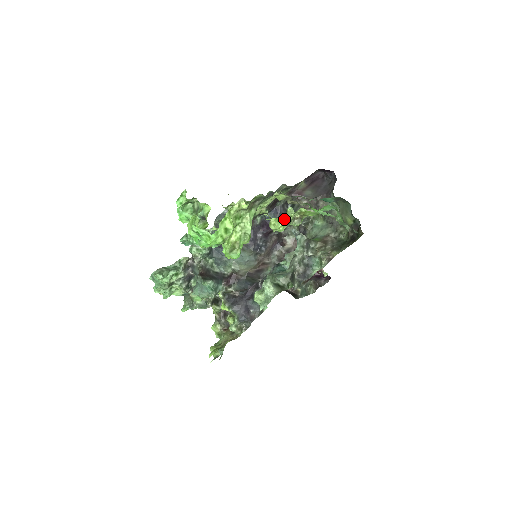
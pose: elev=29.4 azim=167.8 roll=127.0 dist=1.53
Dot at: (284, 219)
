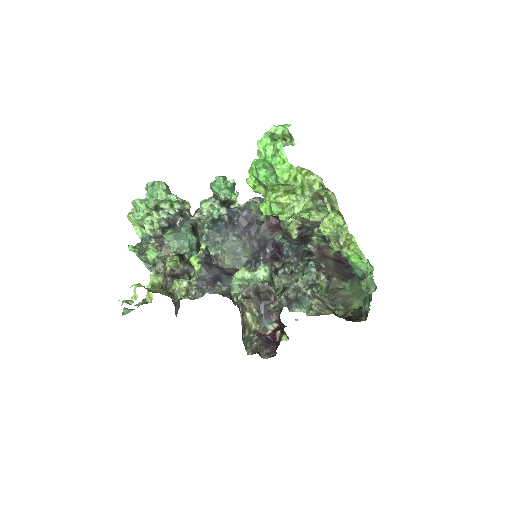
Dot at: (338, 226)
